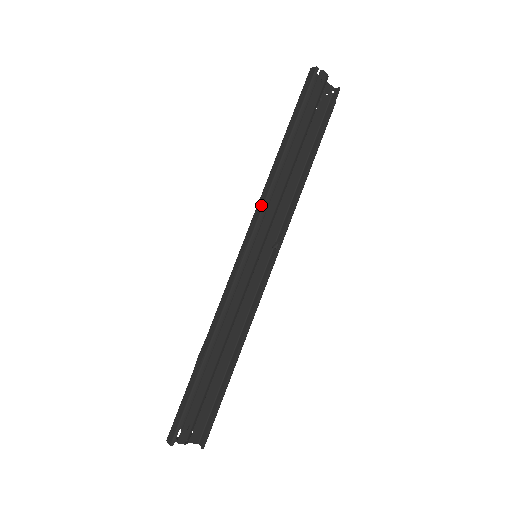
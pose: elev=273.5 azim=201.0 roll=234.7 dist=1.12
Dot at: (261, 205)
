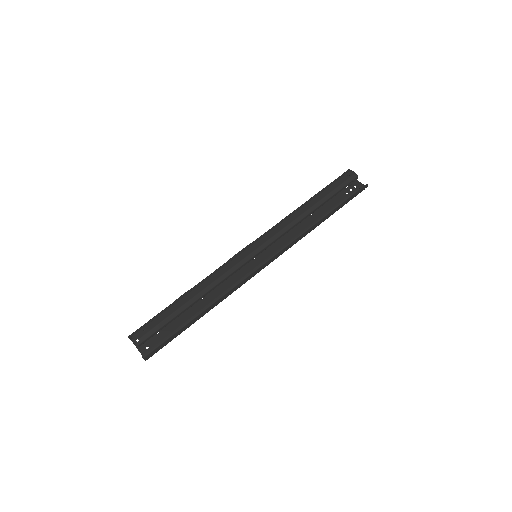
Dot at: (273, 227)
